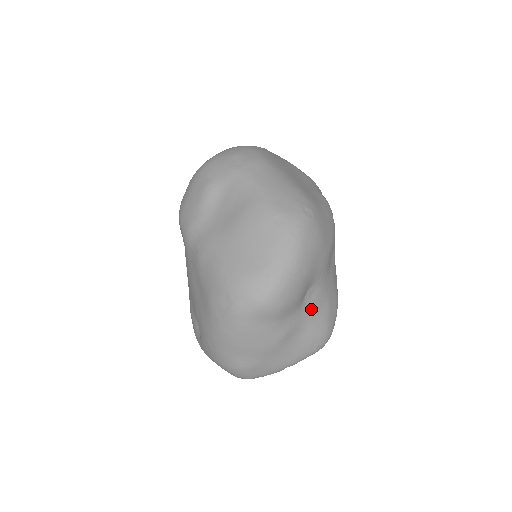
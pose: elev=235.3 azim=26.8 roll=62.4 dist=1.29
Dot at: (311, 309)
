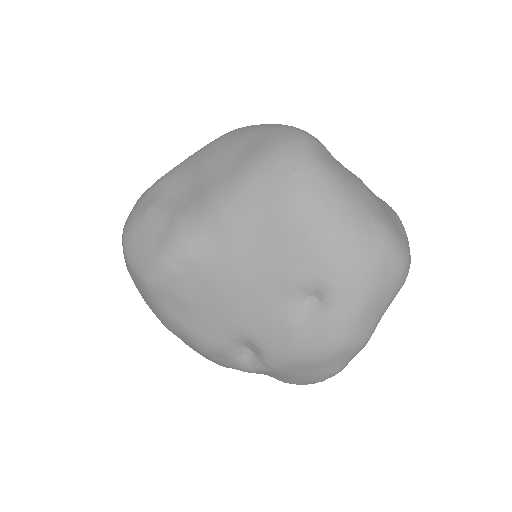
Dot at: occluded
